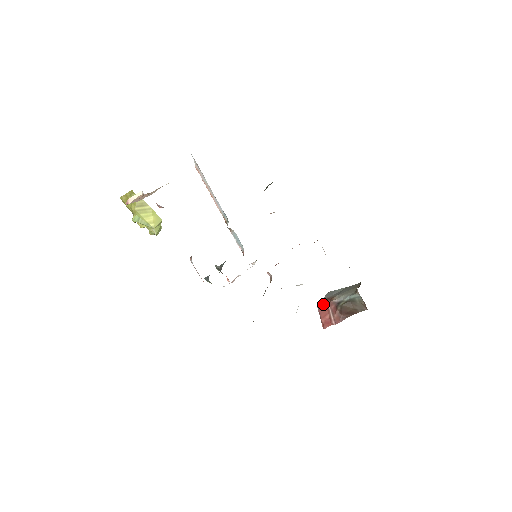
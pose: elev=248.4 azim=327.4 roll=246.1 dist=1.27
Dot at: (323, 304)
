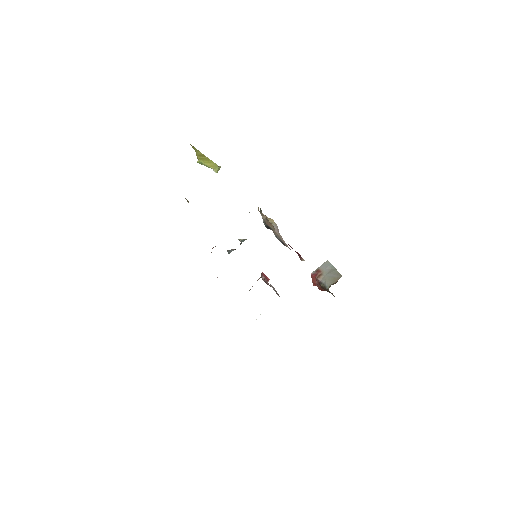
Dot at: (315, 274)
